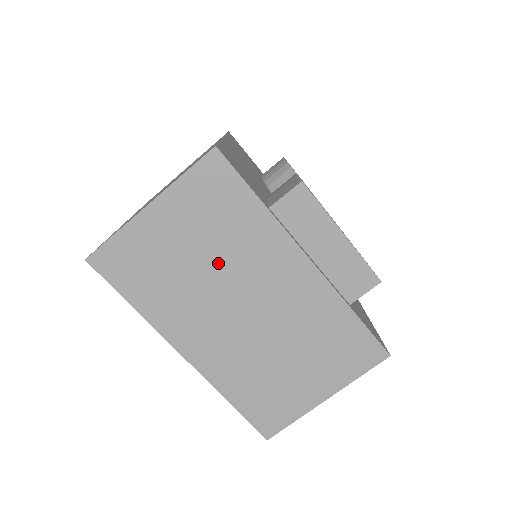
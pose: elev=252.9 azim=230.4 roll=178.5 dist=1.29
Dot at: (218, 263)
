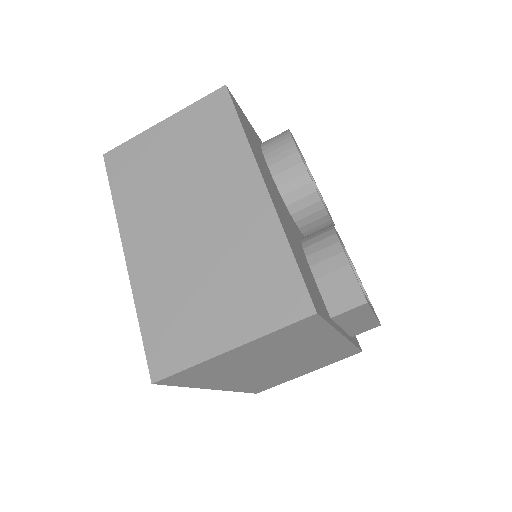
Dot at: (273, 355)
